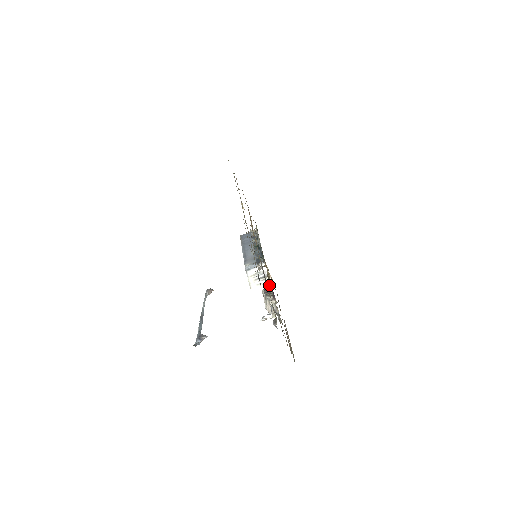
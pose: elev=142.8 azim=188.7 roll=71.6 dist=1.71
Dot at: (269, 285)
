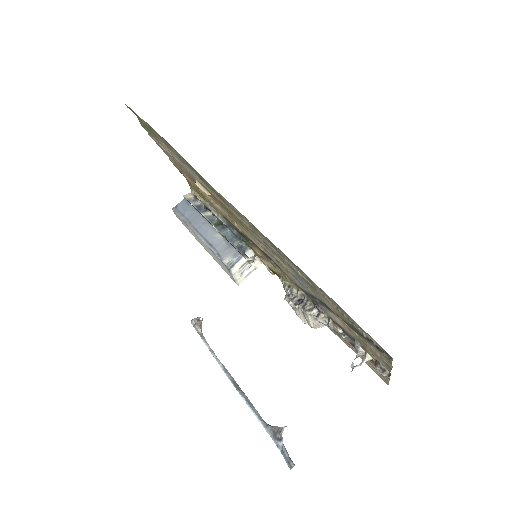
Dot at: (298, 292)
